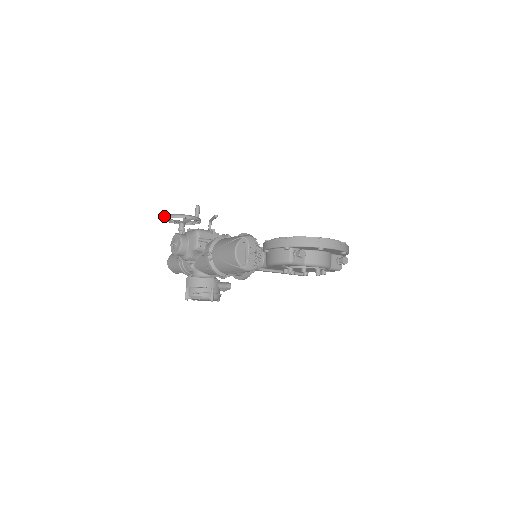
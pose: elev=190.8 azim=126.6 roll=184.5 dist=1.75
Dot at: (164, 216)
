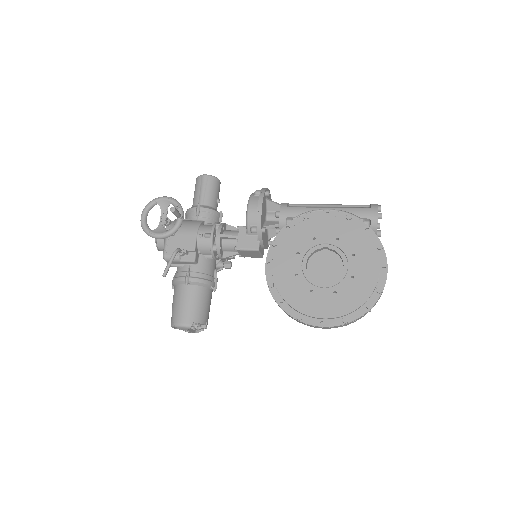
Dot at: (141, 214)
